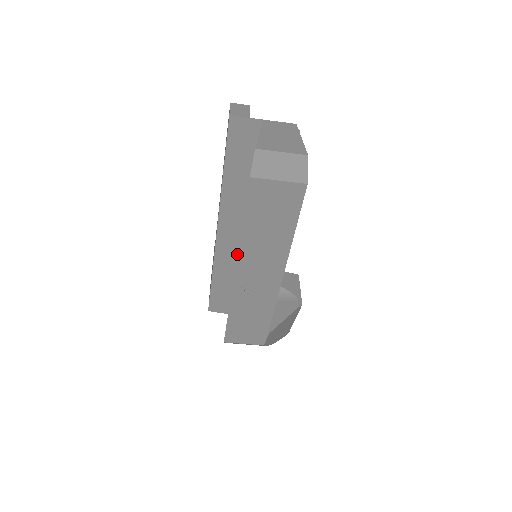
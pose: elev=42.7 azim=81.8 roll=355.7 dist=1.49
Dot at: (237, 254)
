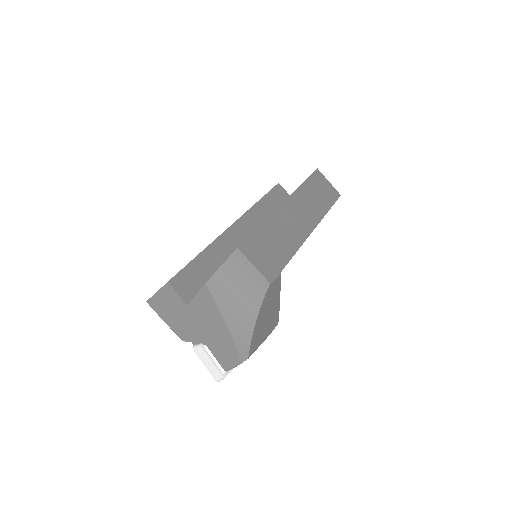
Dot at: (293, 192)
